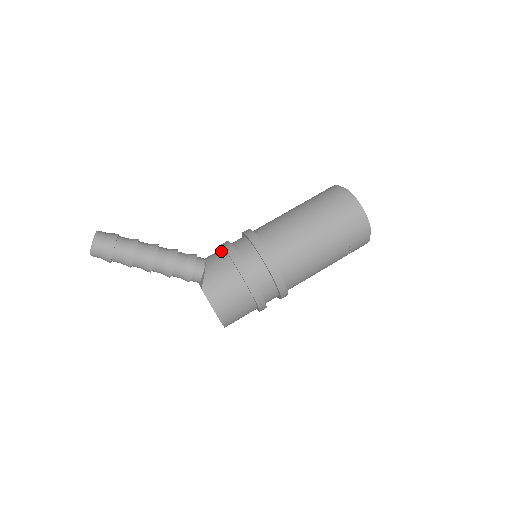
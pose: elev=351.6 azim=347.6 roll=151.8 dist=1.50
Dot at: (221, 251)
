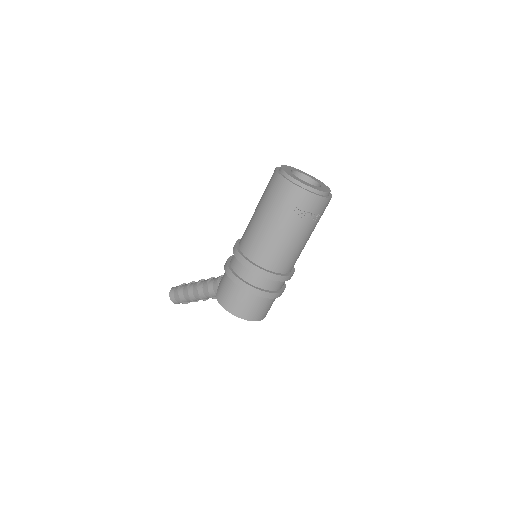
Dot at: occluded
